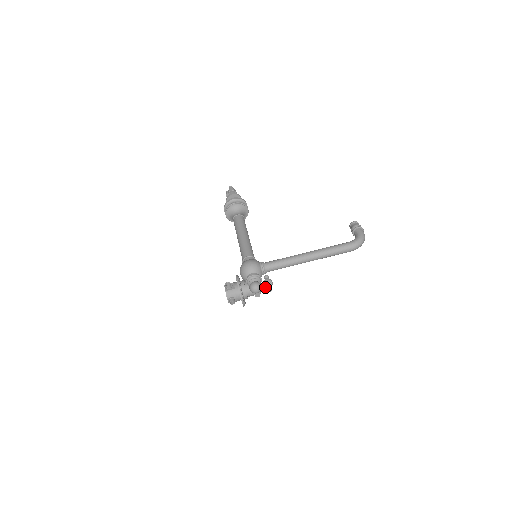
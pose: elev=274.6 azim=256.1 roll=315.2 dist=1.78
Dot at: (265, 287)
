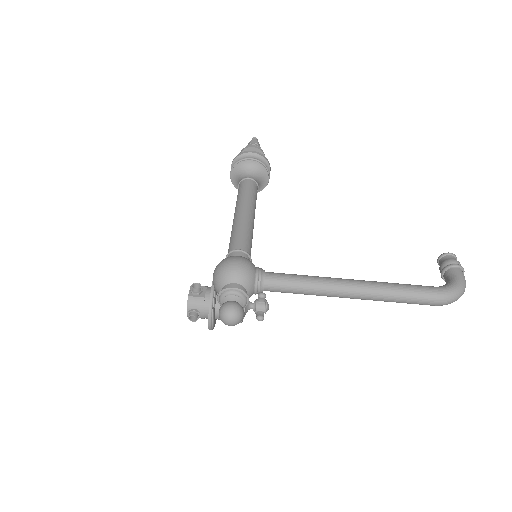
Dot at: (254, 311)
